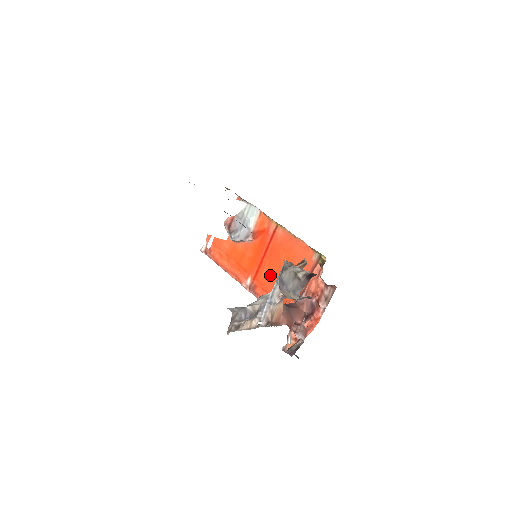
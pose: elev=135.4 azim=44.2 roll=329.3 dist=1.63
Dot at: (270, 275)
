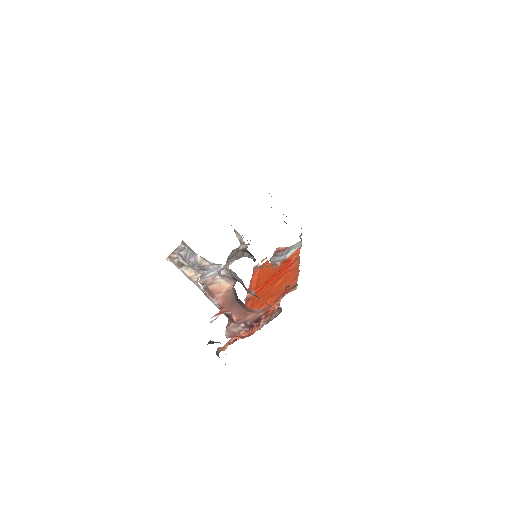
Dot at: (264, 293)
